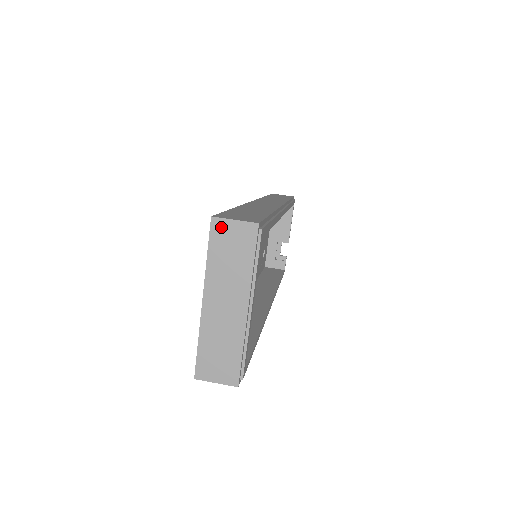
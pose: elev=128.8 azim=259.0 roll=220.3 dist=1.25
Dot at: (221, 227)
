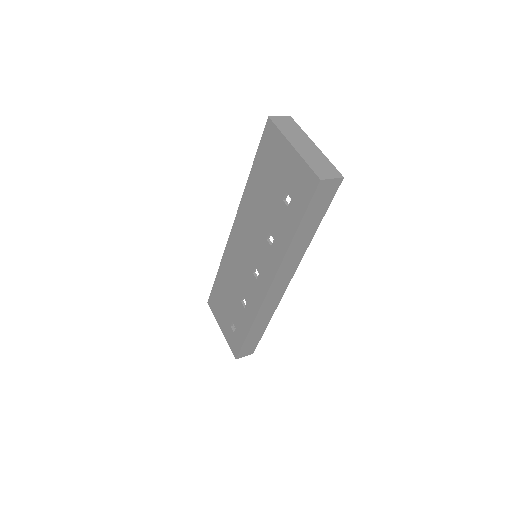
Dot at: (276, 119)
